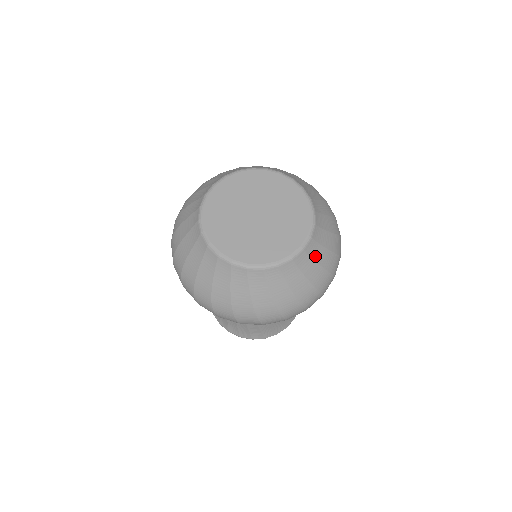
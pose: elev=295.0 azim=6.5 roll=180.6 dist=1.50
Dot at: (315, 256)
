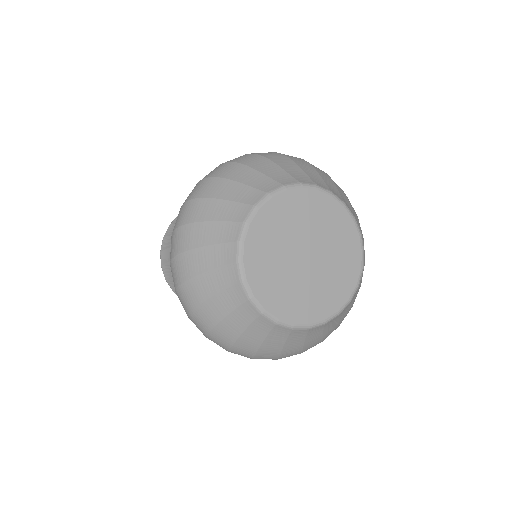
Dot at: (309, 337)
